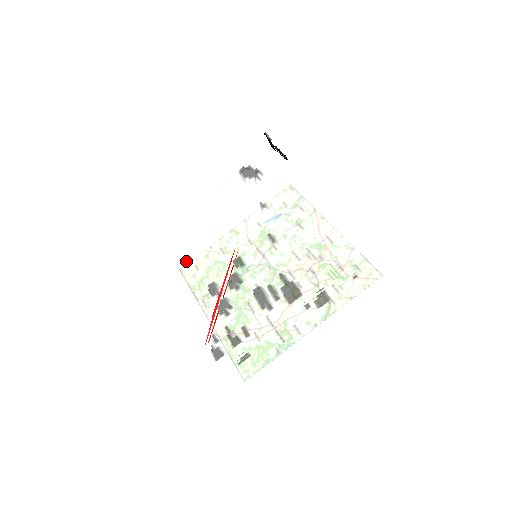
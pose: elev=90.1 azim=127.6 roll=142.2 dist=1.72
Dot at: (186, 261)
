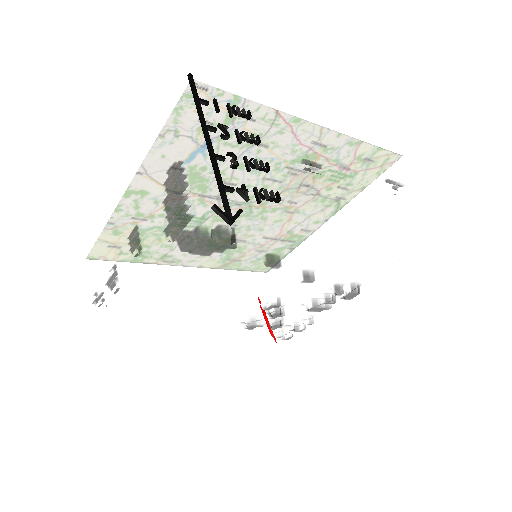
Dot at: (184, 326)
